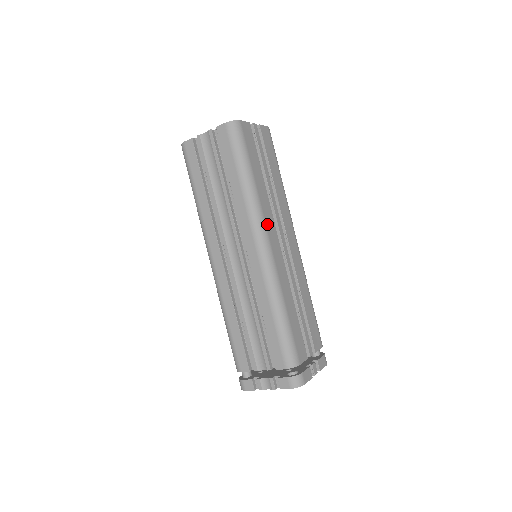
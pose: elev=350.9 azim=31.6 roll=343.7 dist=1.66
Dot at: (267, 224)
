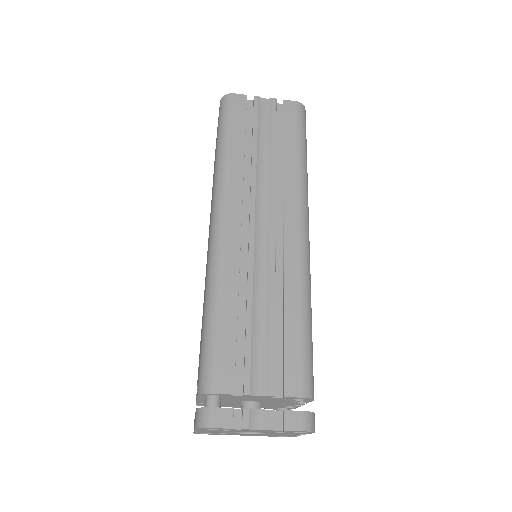
Dot at: occluded
